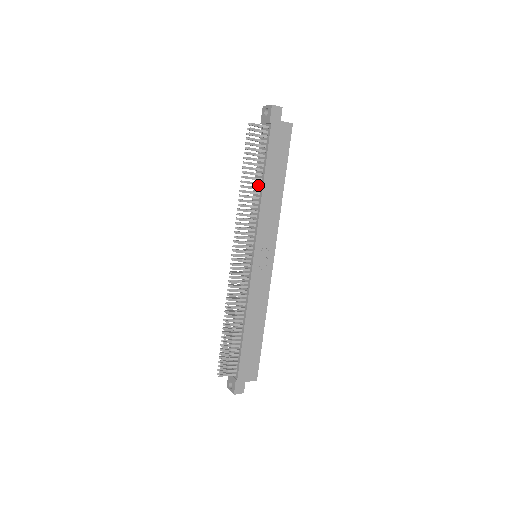
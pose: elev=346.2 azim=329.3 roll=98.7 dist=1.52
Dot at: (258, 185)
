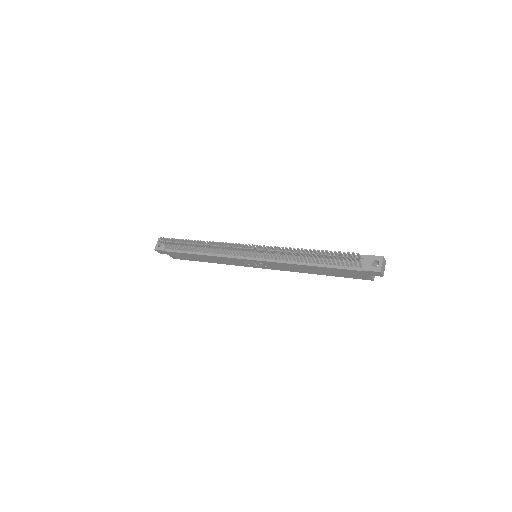
Dot at: (310, 258)
